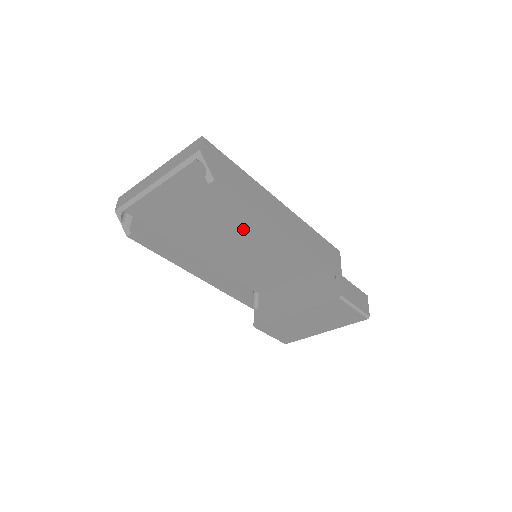
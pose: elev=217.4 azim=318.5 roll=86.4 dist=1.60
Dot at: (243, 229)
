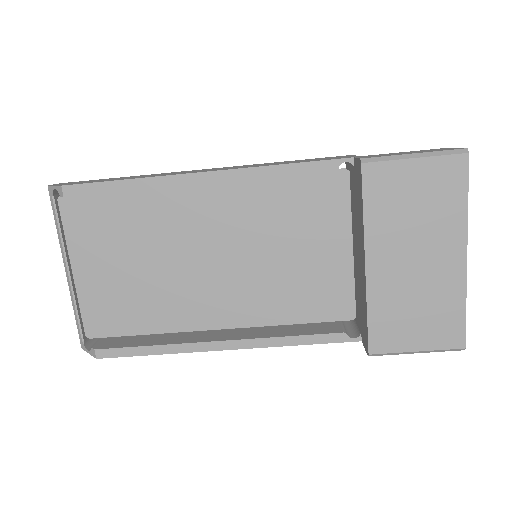
Dot at: (196, 235)
